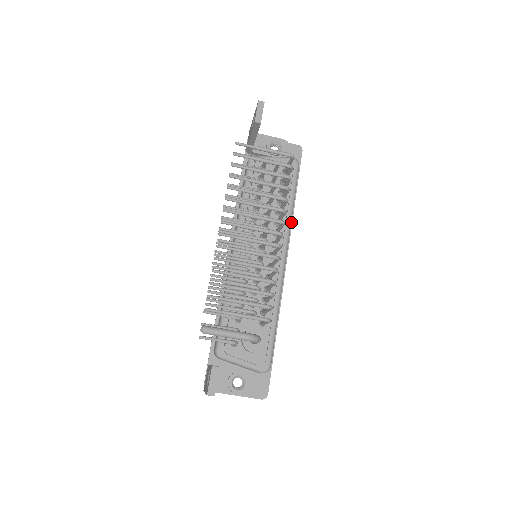
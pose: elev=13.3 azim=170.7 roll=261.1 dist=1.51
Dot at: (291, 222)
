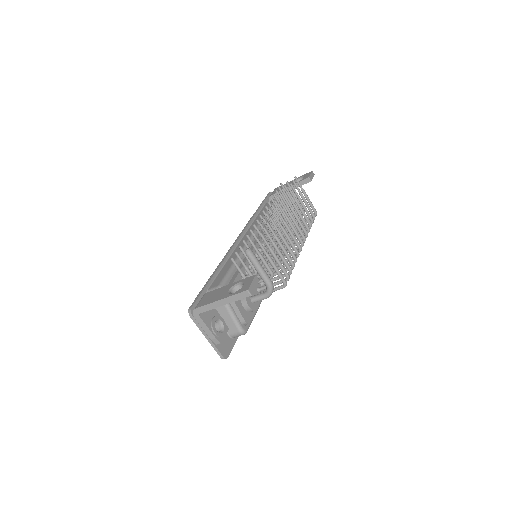
Dot at: occluded
